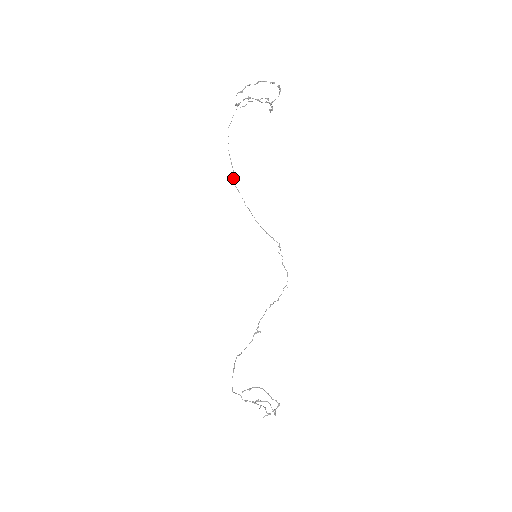
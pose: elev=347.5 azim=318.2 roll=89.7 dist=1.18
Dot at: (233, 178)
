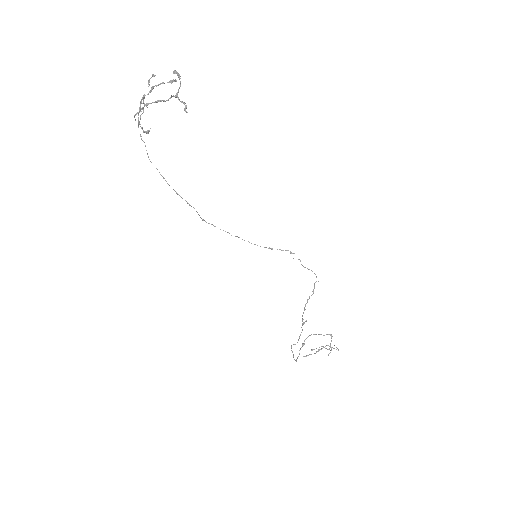
Dot at: occluded
